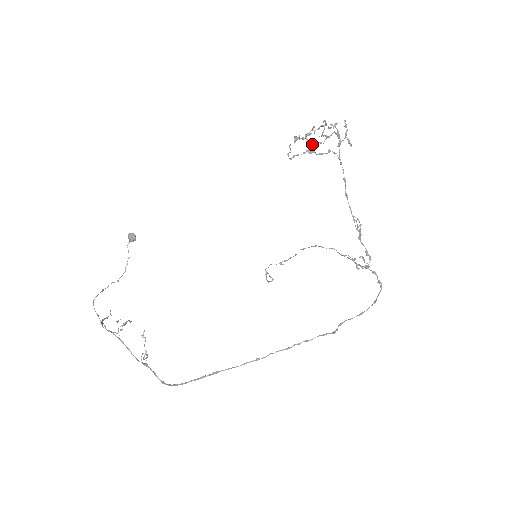
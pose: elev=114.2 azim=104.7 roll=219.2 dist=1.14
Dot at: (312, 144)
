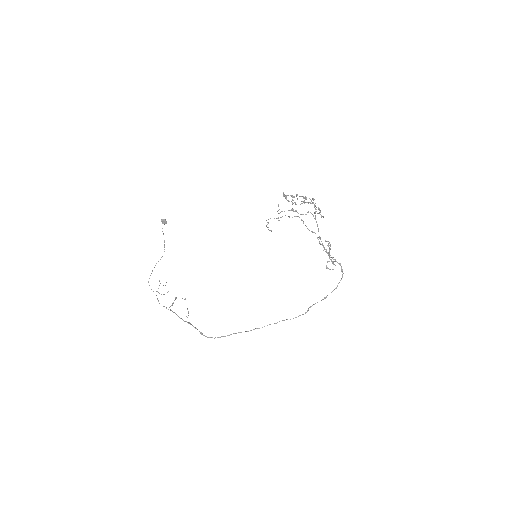
Dot at: occluded
